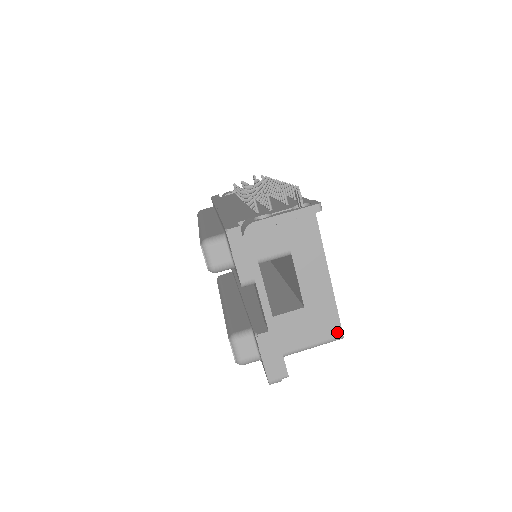
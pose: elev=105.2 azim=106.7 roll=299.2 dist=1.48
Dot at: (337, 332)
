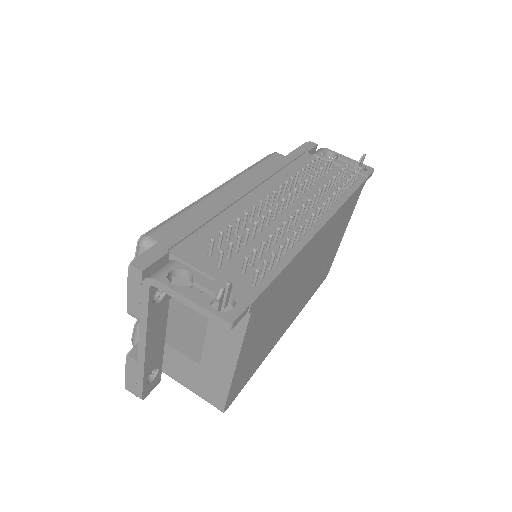
Dot at: (219, 405)
